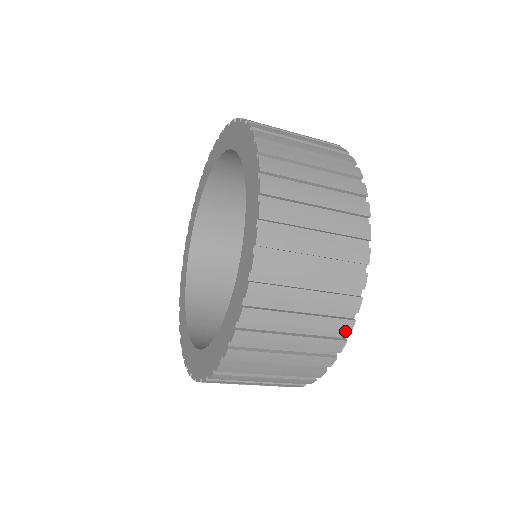
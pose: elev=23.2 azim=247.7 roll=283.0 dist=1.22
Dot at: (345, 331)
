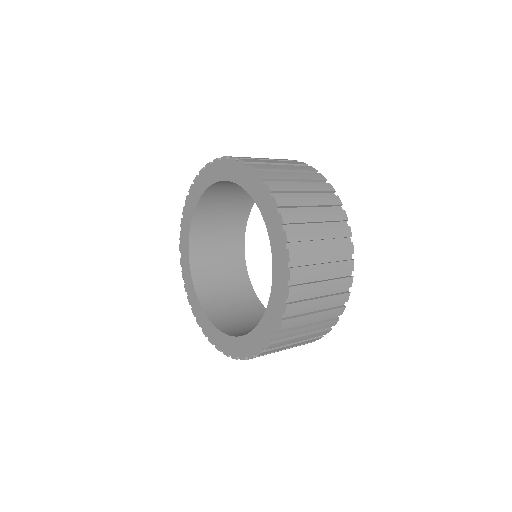
Dot at: (332, 325)
